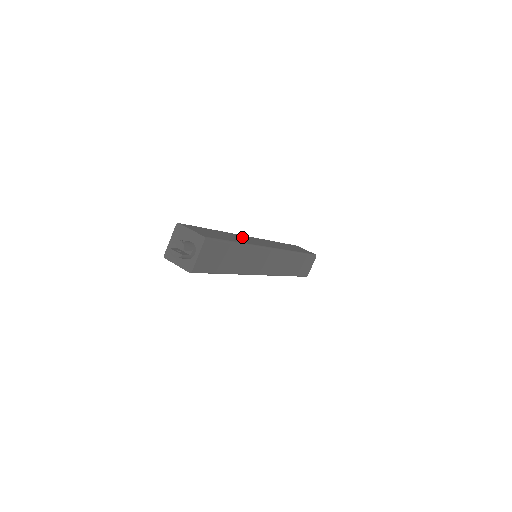
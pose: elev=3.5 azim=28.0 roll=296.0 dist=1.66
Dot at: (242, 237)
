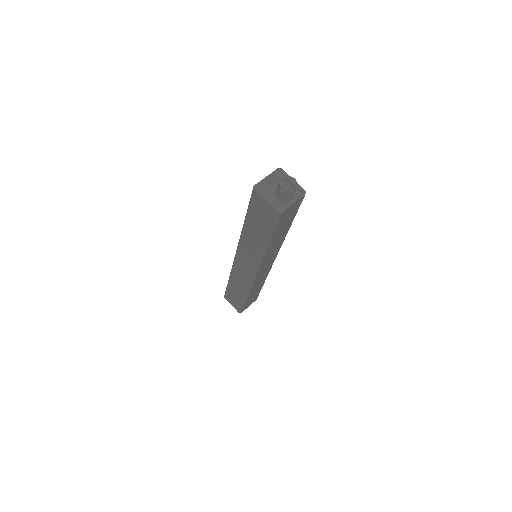
Dot at: occluded
